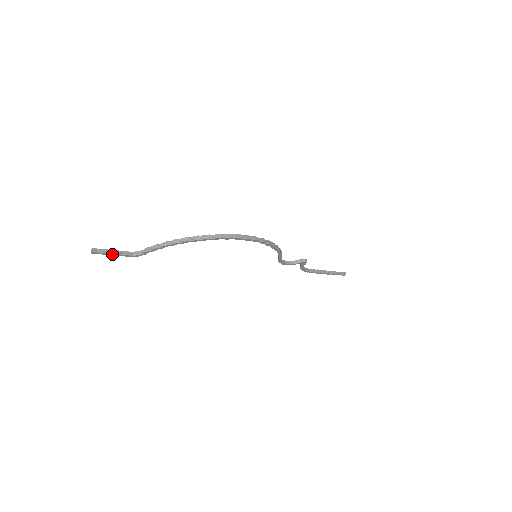
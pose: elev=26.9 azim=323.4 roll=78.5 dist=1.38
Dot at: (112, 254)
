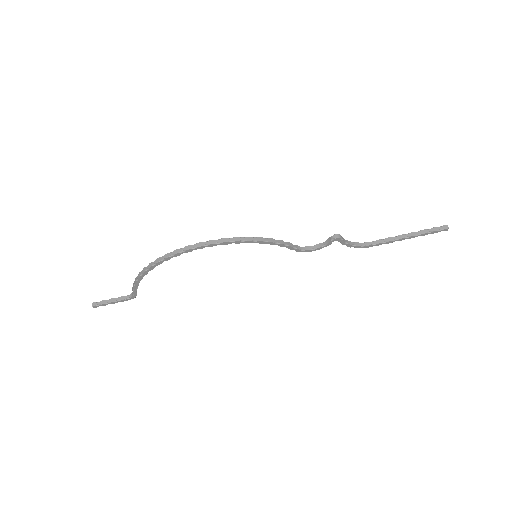
Dot at: (111, 303)
